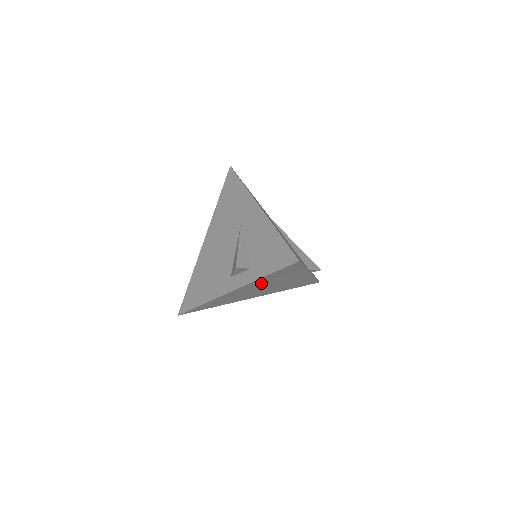
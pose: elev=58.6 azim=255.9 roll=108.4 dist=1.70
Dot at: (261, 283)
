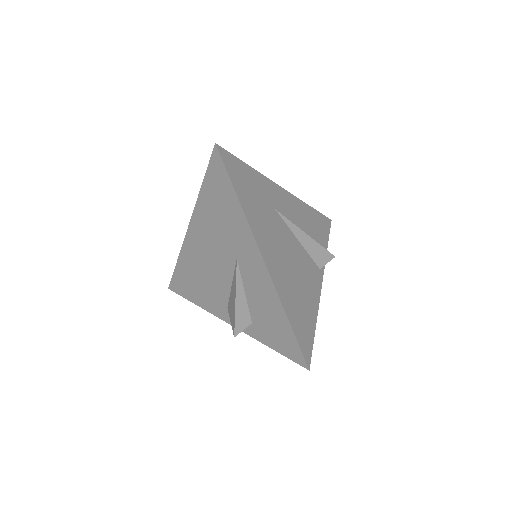
Dot at: occluded
